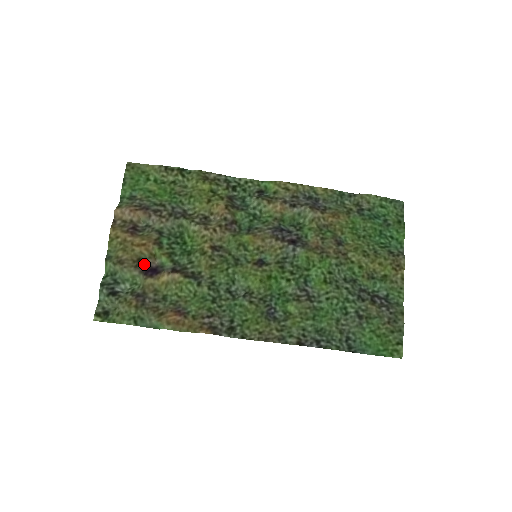
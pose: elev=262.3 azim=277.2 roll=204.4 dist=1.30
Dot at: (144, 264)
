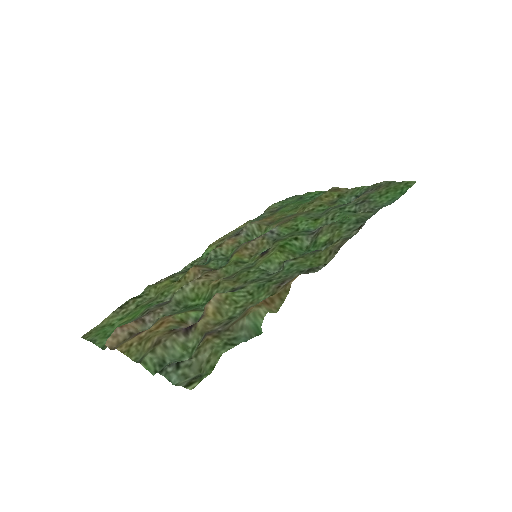
Dot at: (180, 329)
